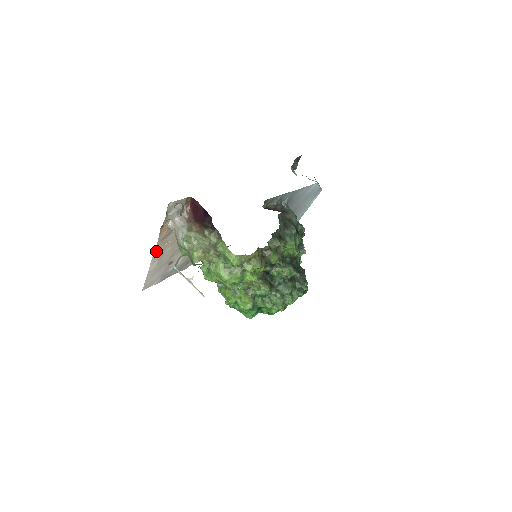
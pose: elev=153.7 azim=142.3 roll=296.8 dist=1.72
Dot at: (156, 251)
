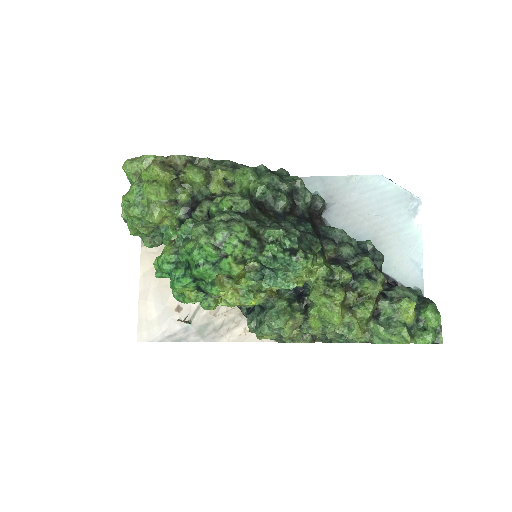
Dot at: (144, 268)
